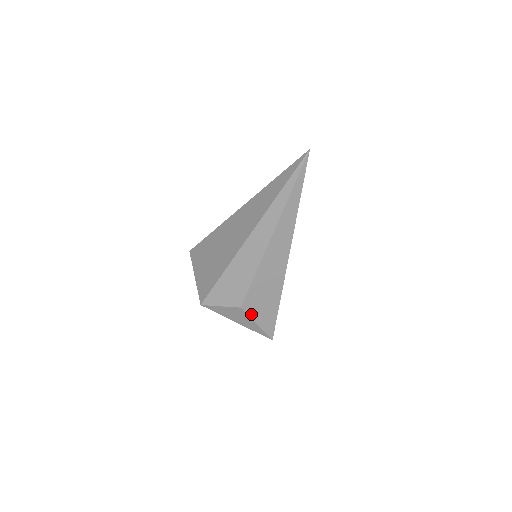
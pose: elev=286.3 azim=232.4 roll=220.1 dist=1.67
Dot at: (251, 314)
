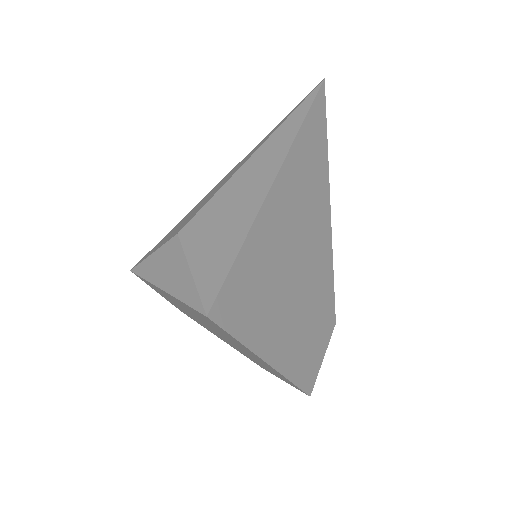
Dot at: (189, 249)
